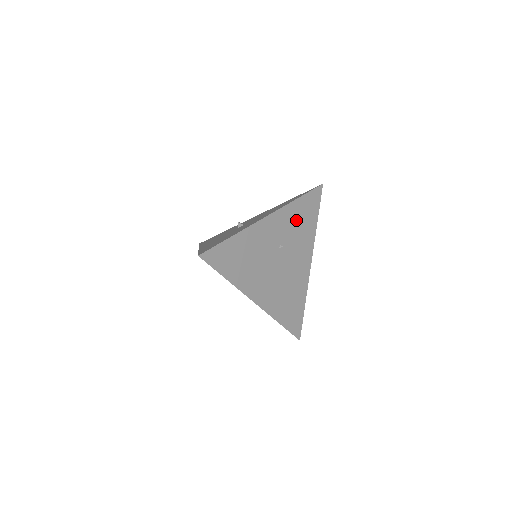
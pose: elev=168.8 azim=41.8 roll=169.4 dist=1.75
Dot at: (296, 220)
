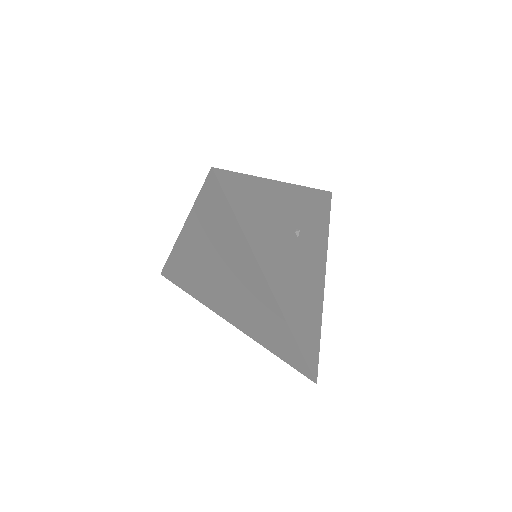
Dot at: (310, 212)
